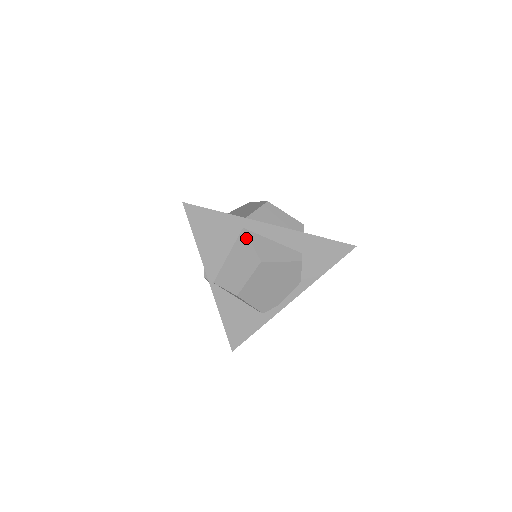
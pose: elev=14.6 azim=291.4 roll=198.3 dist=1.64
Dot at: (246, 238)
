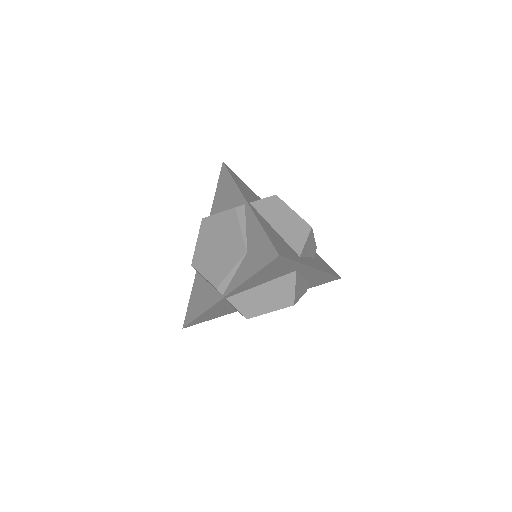
Dot at: (293, 280)
